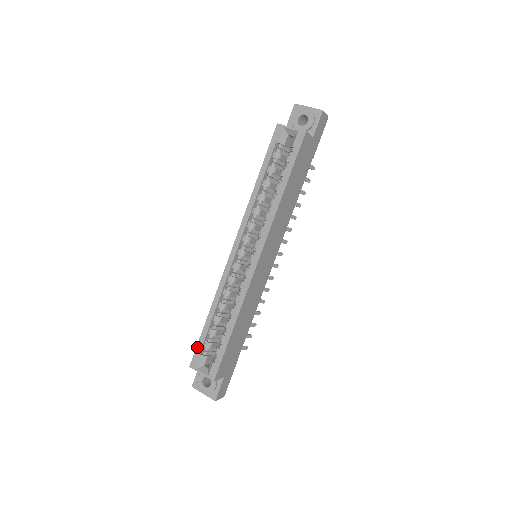
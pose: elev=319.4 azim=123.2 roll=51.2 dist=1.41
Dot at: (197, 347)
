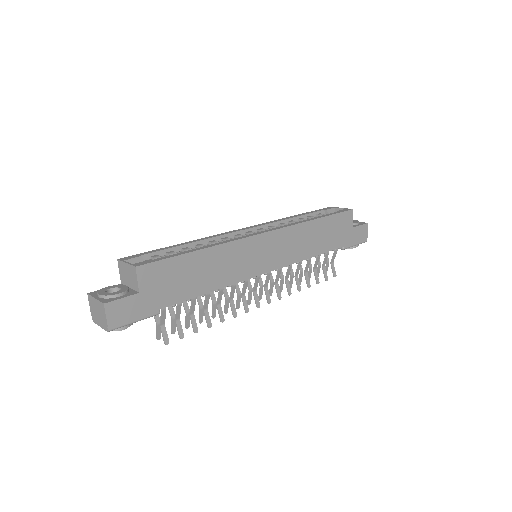
Dot at: (144, 253)
